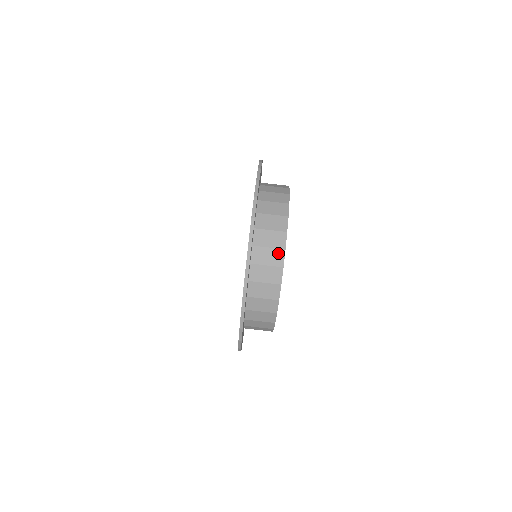
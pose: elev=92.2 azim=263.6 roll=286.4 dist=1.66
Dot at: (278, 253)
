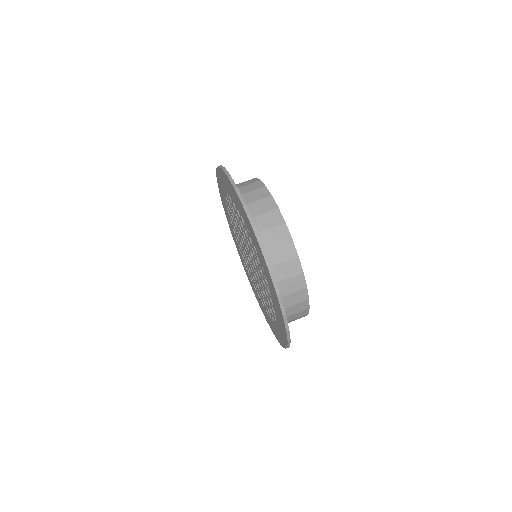
Dot at: (267, 201)
